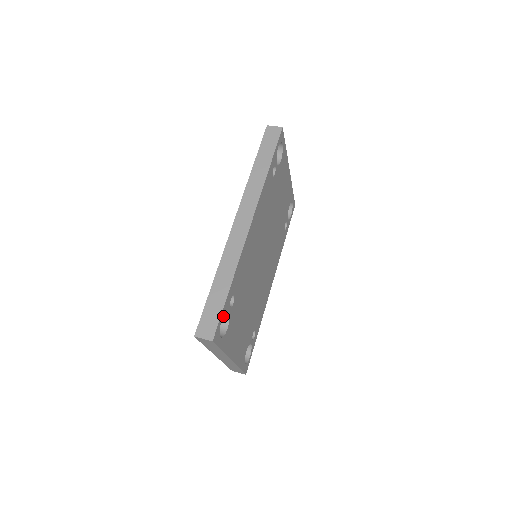
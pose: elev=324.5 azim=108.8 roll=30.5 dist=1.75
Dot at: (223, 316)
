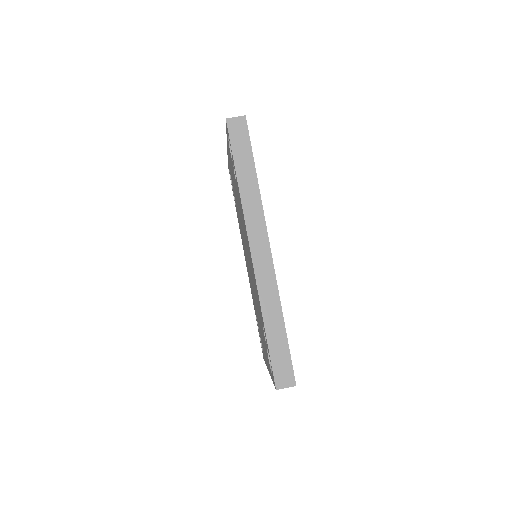
Dot at: occluded
